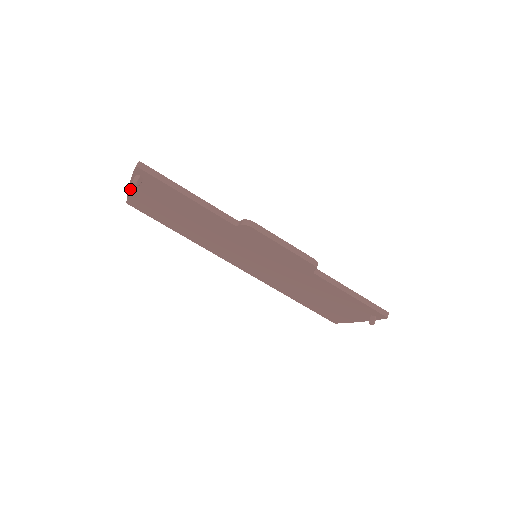
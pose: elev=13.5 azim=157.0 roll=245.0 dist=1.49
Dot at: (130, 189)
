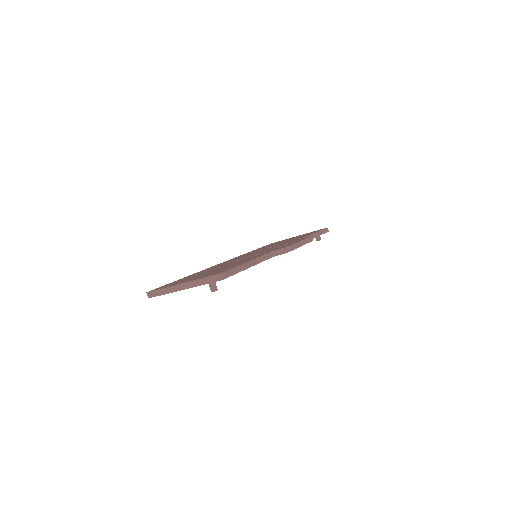
Dot at: occluded
